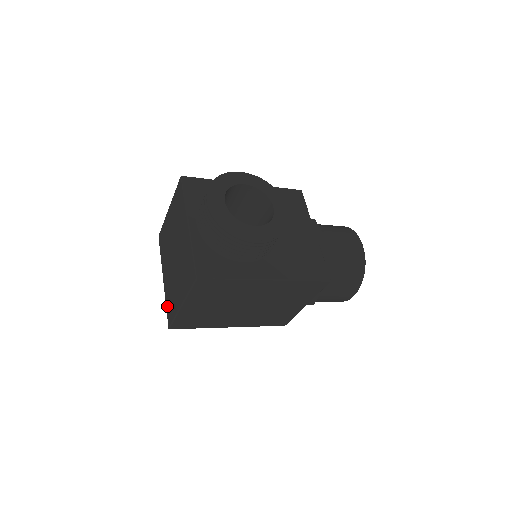
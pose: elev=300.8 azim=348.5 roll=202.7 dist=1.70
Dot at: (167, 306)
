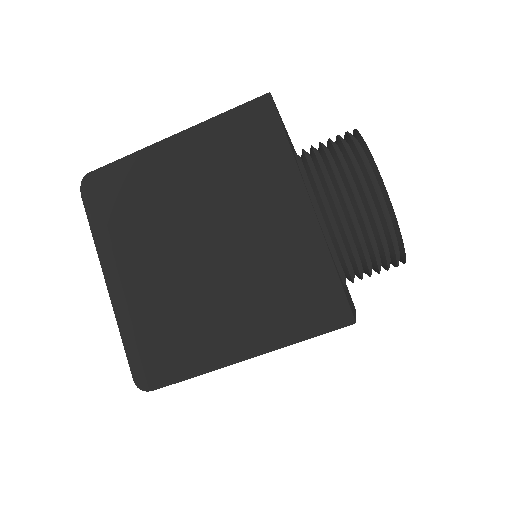
Dot at: (147, 342)
